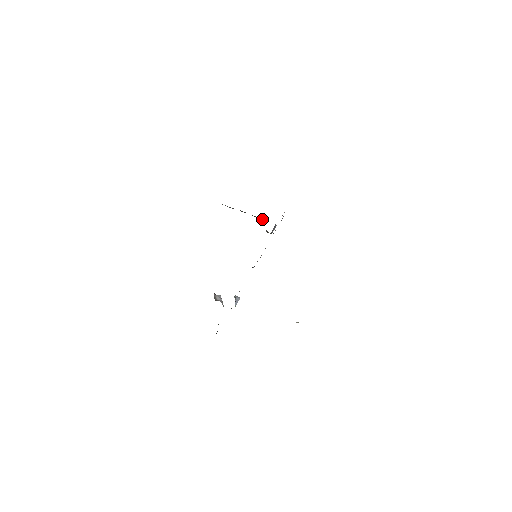
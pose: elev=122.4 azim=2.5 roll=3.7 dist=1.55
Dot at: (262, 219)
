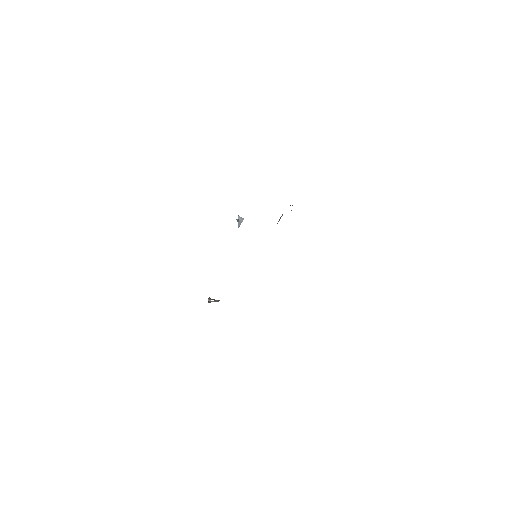
Dot at: occluded
